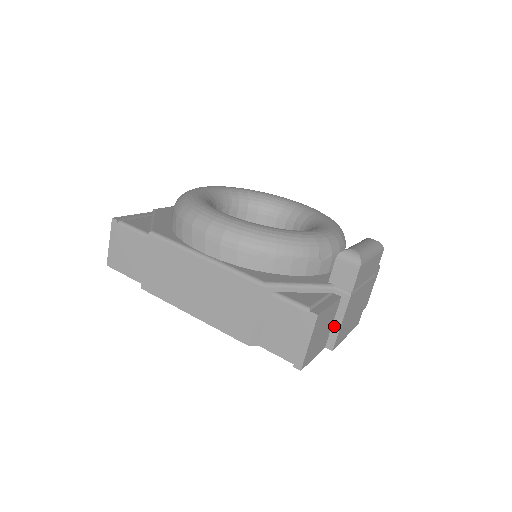
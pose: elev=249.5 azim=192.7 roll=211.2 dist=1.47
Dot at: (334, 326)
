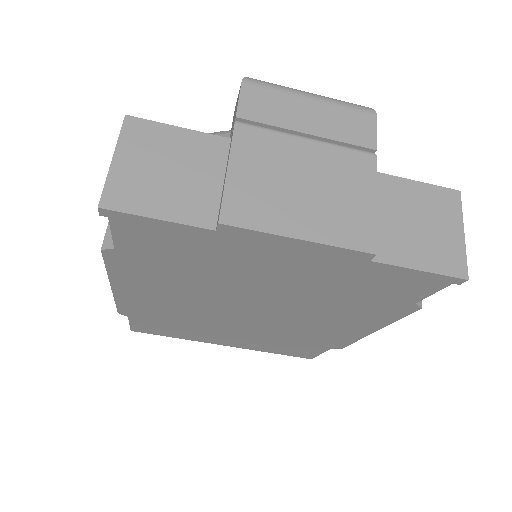
Dot at: (223, 185)
